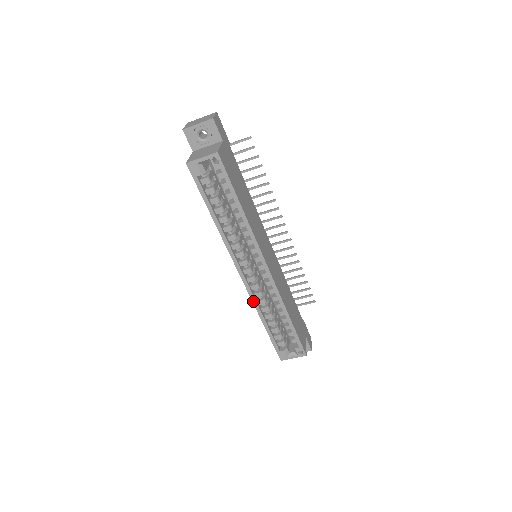
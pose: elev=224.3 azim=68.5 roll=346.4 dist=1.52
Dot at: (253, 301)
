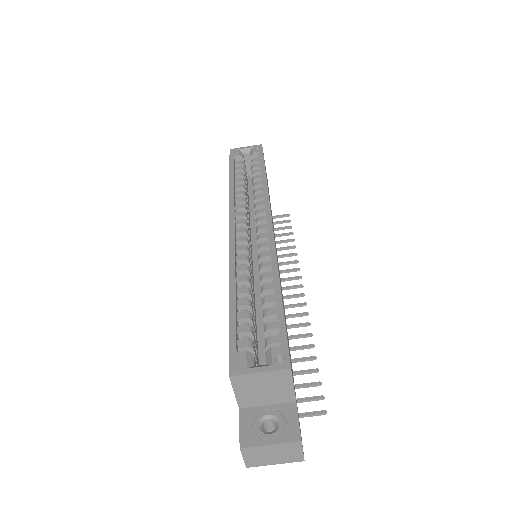
Dot at: (231, 259)
